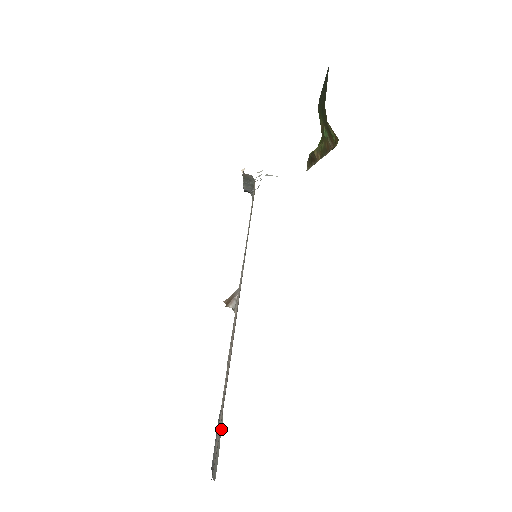
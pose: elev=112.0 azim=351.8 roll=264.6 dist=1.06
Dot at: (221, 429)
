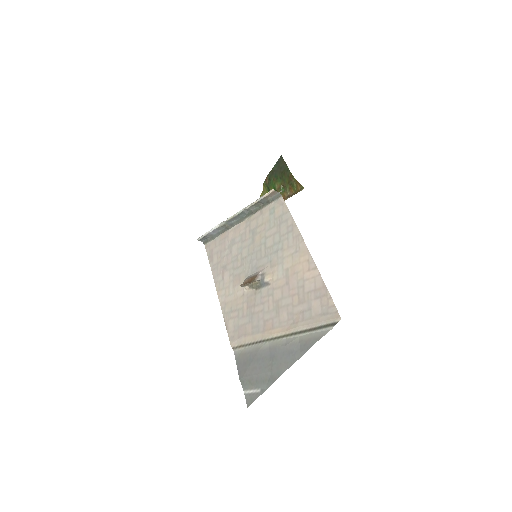
Dot at: (289, 339)
